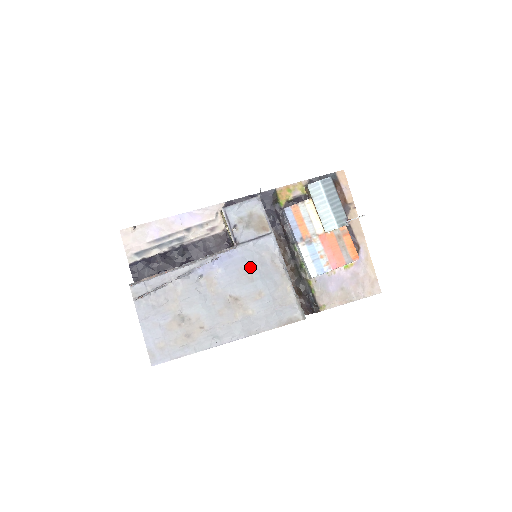
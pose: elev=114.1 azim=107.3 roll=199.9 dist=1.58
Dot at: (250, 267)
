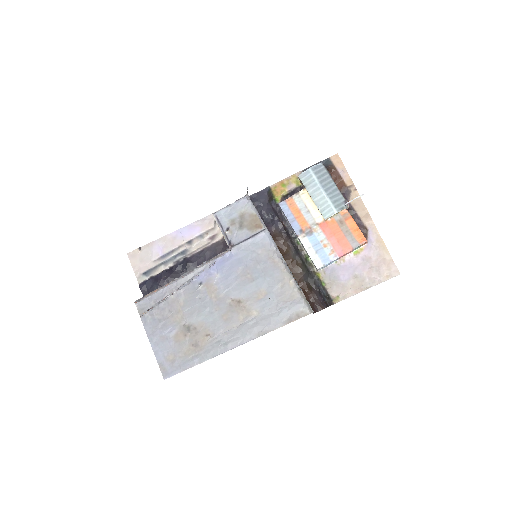
Dot at: (248, 267)
